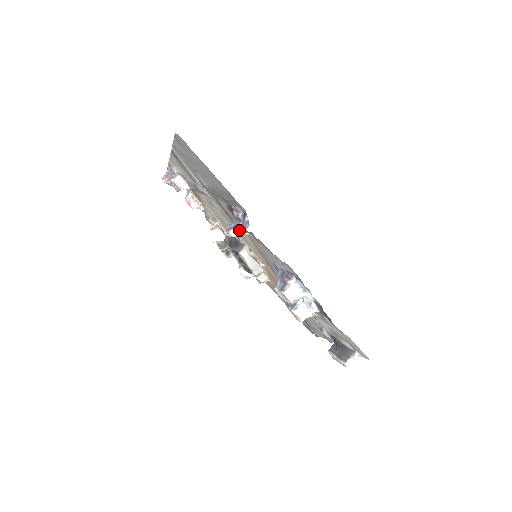
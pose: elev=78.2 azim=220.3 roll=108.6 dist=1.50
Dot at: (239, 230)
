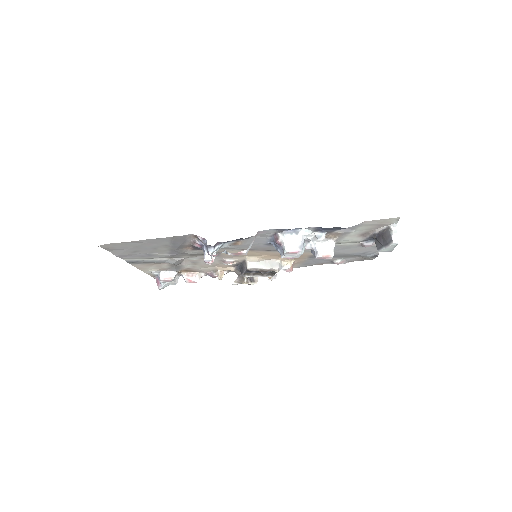
Dot at: occluded
